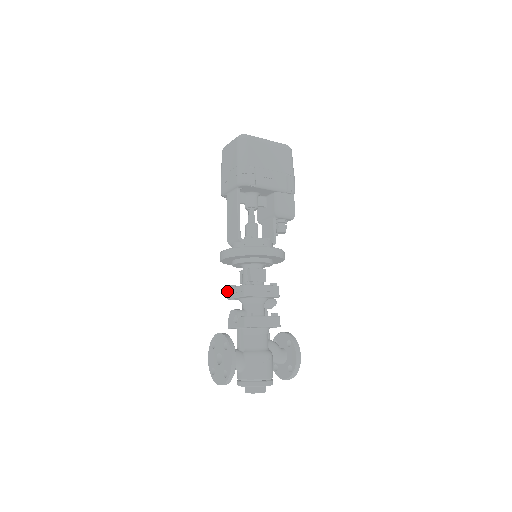
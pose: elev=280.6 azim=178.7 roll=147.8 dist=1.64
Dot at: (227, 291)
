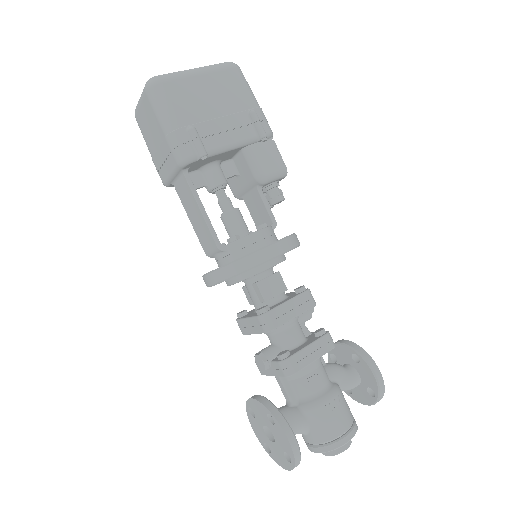
Dot at: occluded
